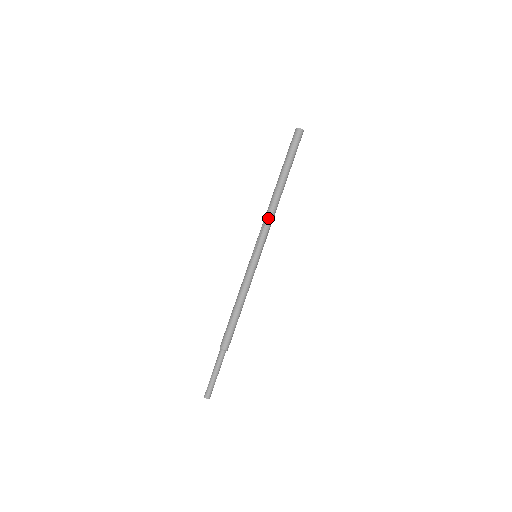
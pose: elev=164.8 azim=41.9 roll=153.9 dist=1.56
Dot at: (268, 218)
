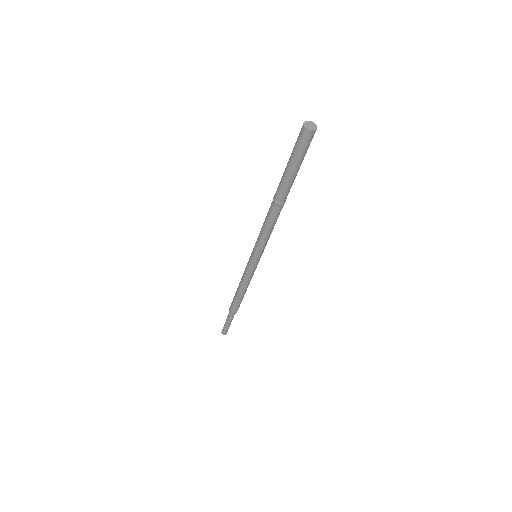
Dot at: (265, 230)
